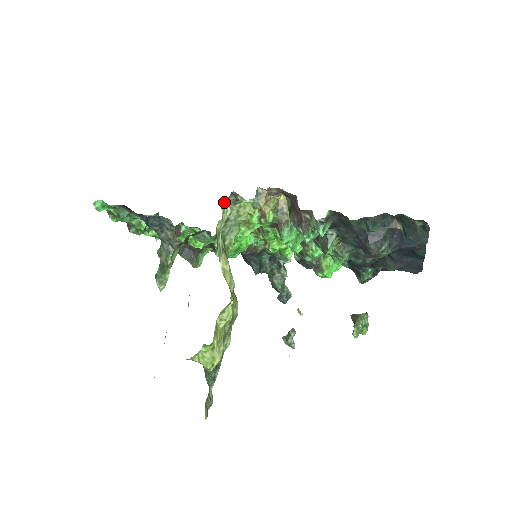
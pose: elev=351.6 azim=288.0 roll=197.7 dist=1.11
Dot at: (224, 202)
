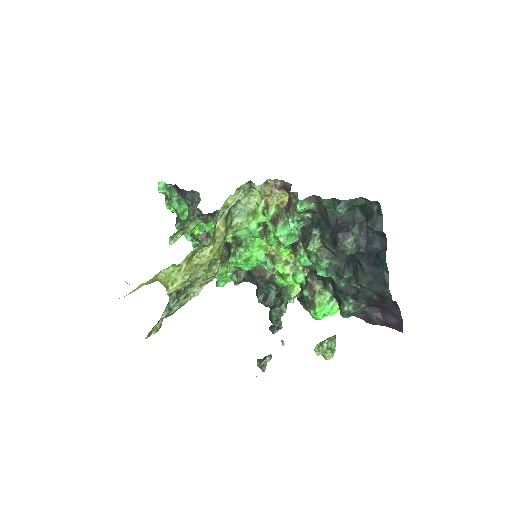
Dot at: (241, 185)
